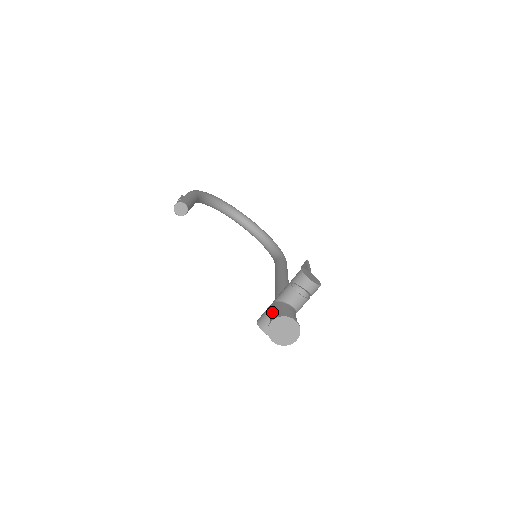
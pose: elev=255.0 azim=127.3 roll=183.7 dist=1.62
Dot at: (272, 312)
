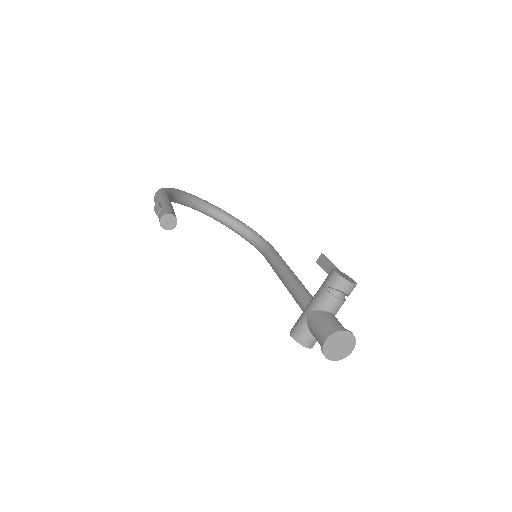
Dot at: (315, 325)
